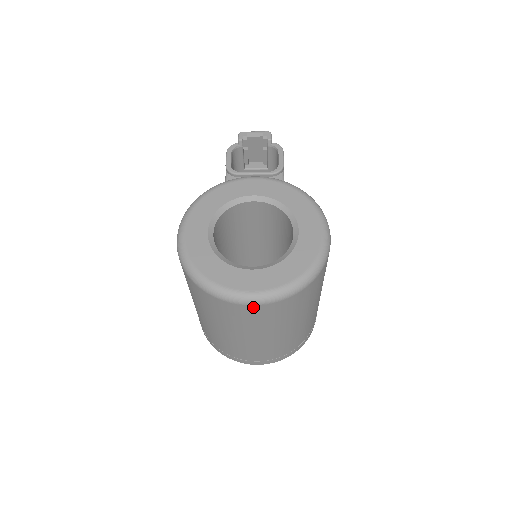
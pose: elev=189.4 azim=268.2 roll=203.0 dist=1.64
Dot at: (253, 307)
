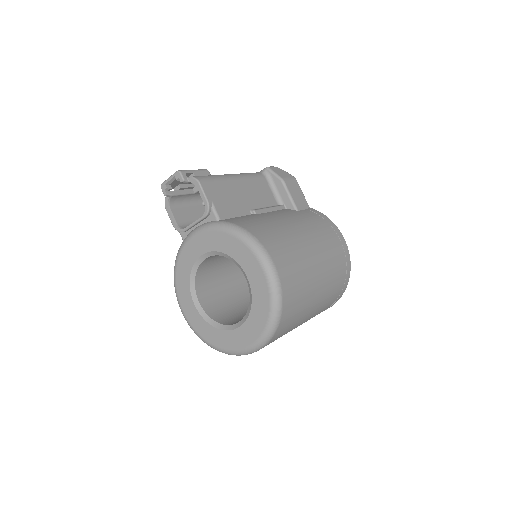
Dot at: occluded
